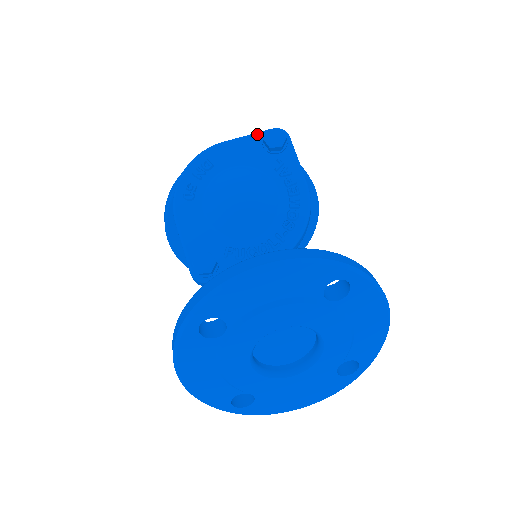
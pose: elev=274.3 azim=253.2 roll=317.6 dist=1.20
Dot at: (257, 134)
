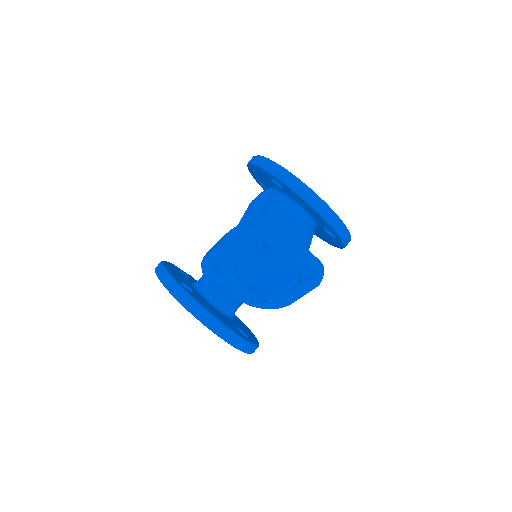
Dot at: (308, 269)
